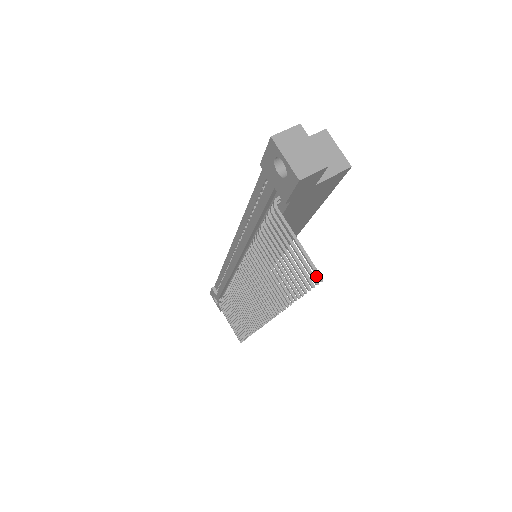
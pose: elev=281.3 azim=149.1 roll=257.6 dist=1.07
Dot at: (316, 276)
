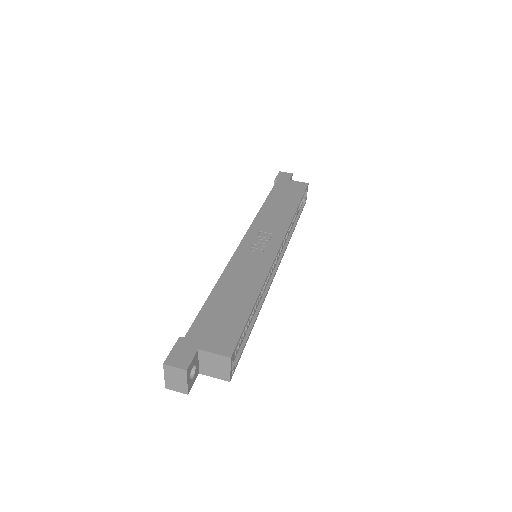
Dot at: occluded
